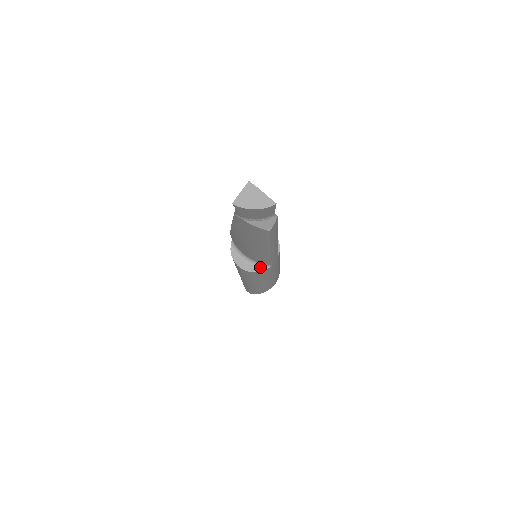
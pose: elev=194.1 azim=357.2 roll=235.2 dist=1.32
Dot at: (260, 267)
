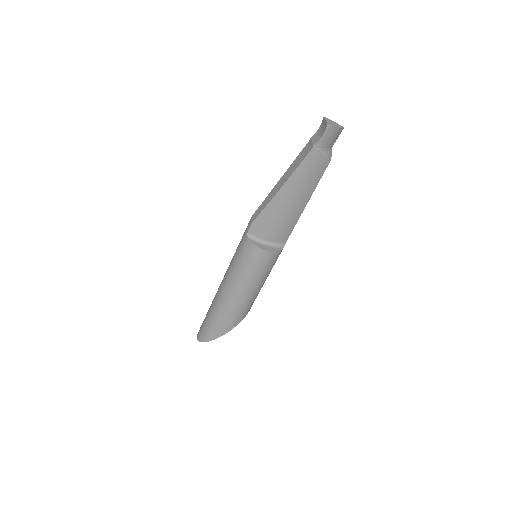
Dot at: (278, 247)
